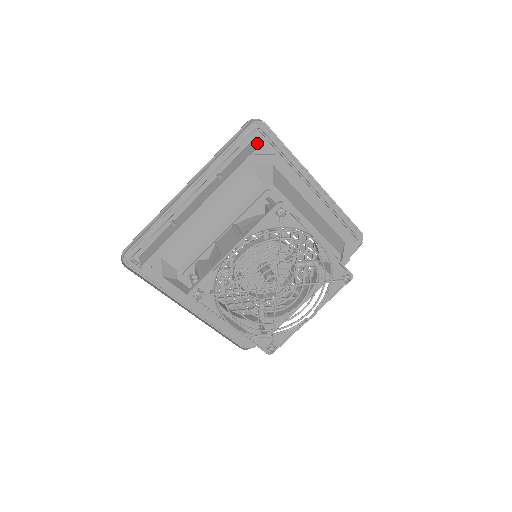
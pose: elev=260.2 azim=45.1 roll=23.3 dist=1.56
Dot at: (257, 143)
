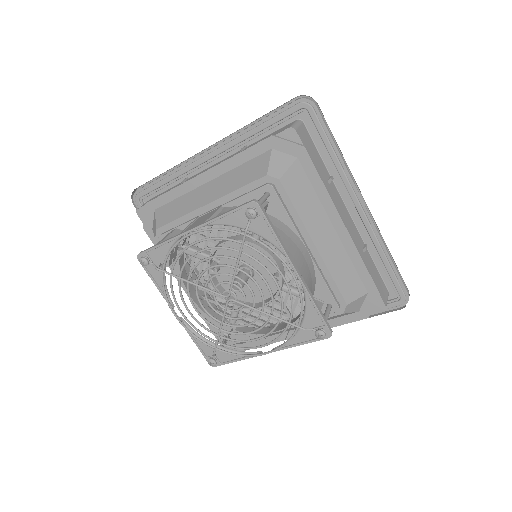
Dot at: (291, 125)
